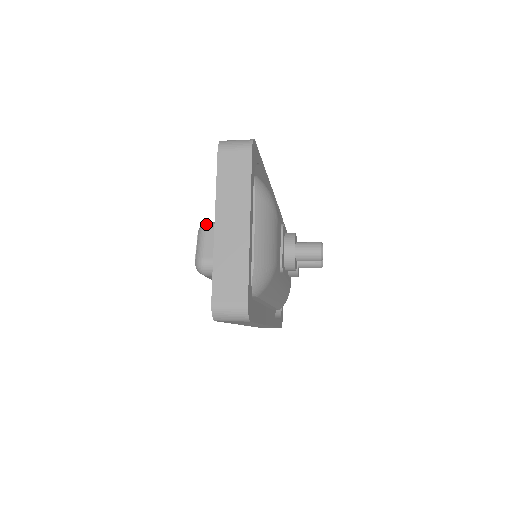
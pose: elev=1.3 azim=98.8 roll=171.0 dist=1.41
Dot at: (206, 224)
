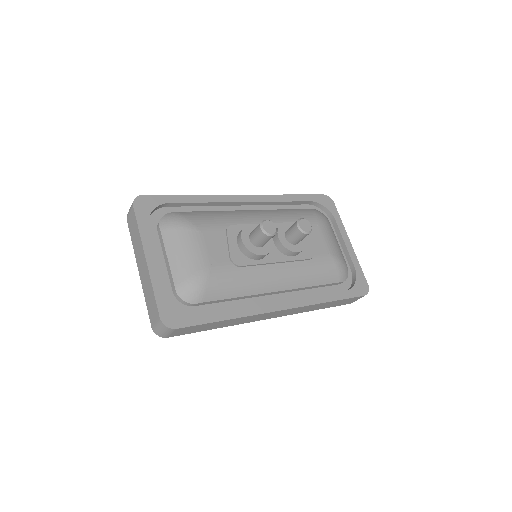
Dot at: occluded
